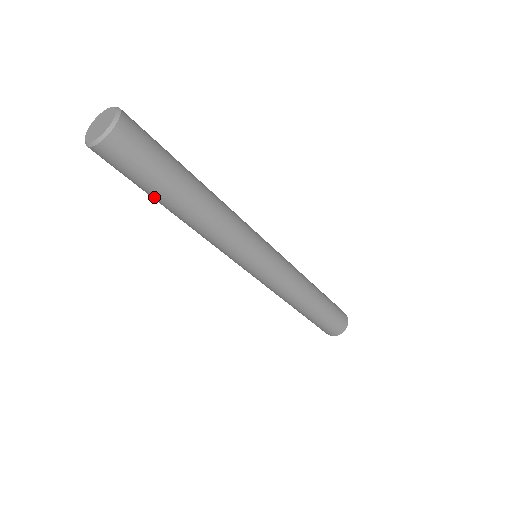
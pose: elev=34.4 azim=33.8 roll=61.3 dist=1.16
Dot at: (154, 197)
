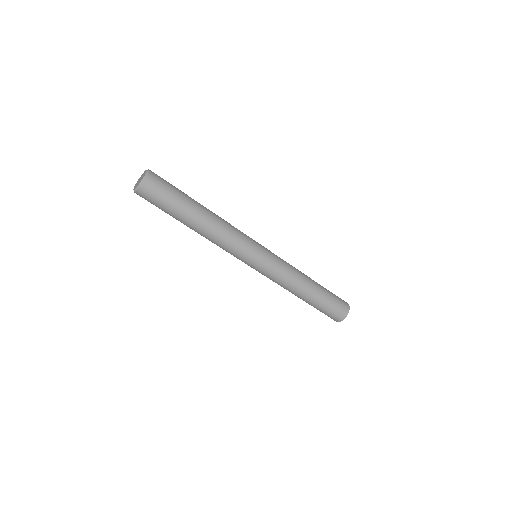
Dot at: (182, 211)
